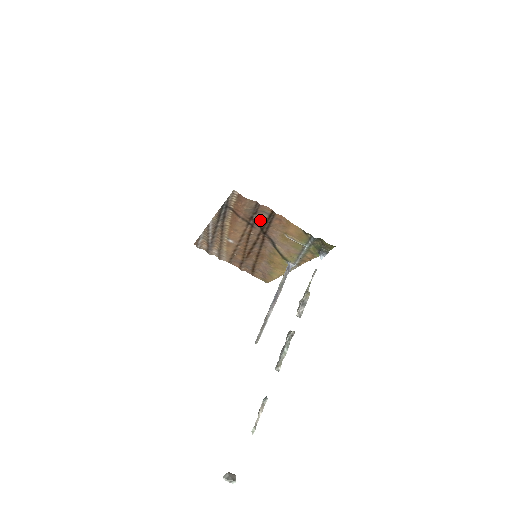
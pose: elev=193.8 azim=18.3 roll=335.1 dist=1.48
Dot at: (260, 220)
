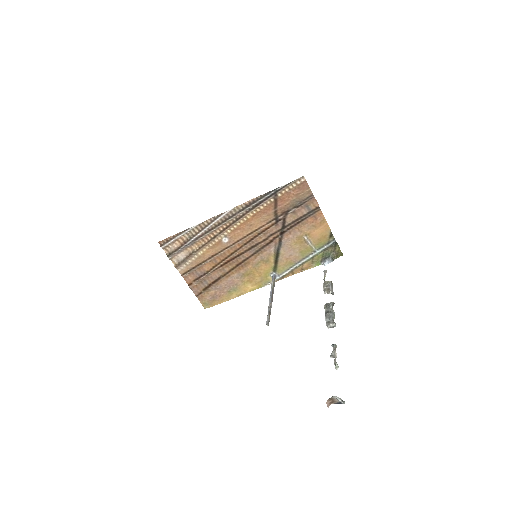
Dot at: (293, 216)
